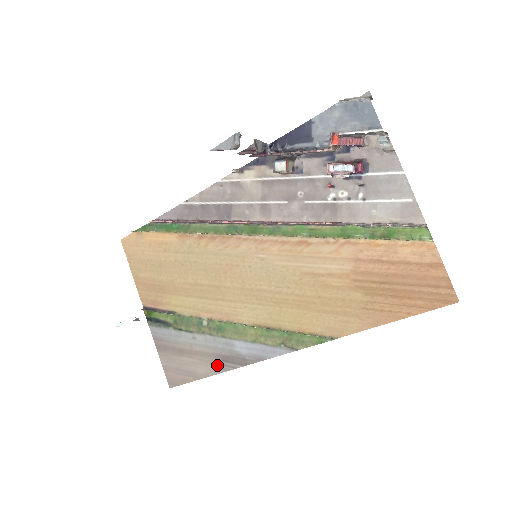
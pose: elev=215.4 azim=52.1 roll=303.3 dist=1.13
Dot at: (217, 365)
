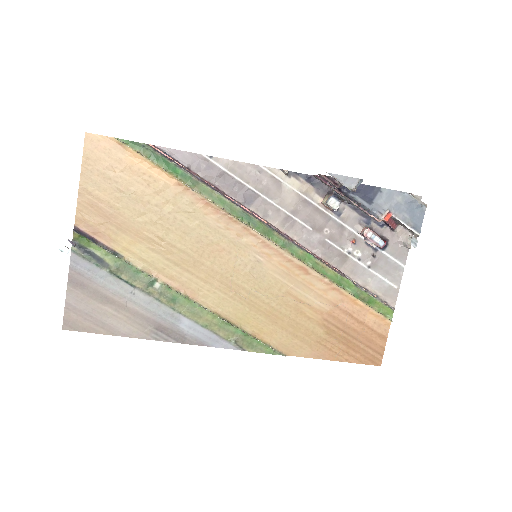
Dot at: (147, 330)
